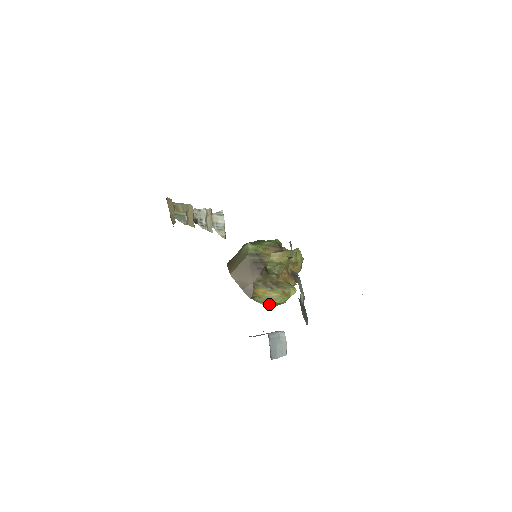
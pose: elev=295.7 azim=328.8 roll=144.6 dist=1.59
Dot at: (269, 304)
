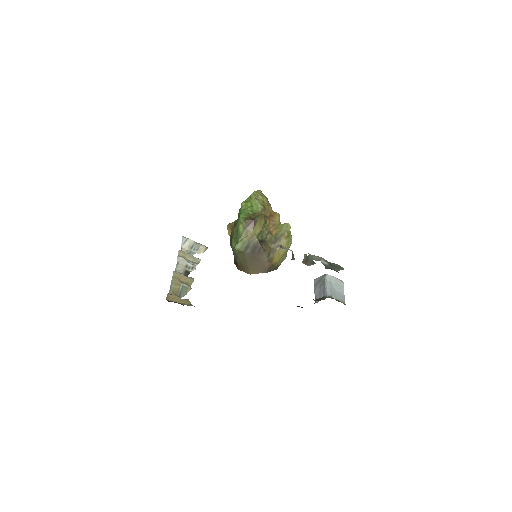
Dot at: occluded
